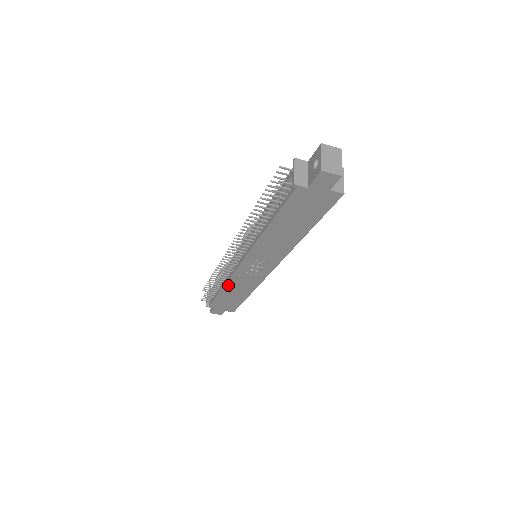
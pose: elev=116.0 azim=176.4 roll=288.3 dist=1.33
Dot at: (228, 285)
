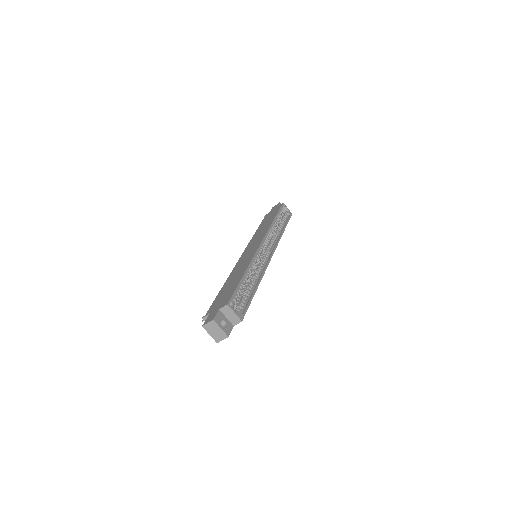
Dot at: occluded
